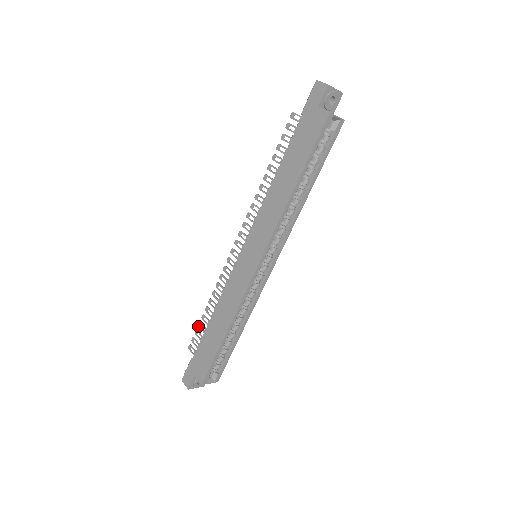
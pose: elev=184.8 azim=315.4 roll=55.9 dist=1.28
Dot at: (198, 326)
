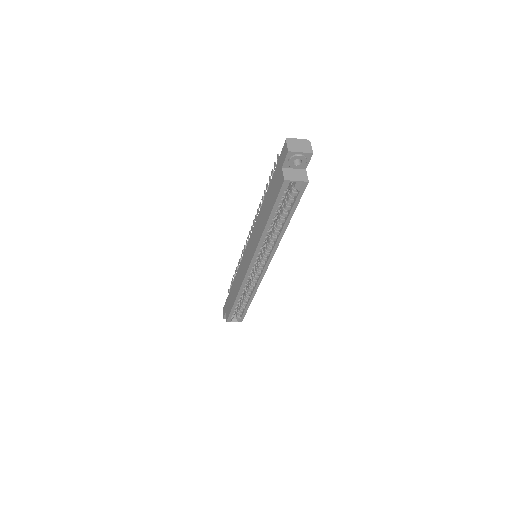
Dot at: (232, 280)
